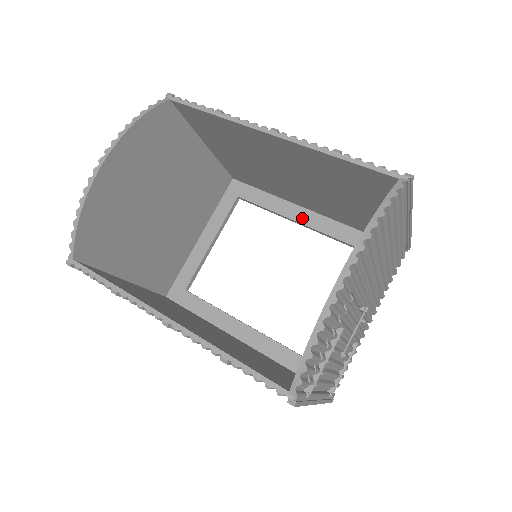
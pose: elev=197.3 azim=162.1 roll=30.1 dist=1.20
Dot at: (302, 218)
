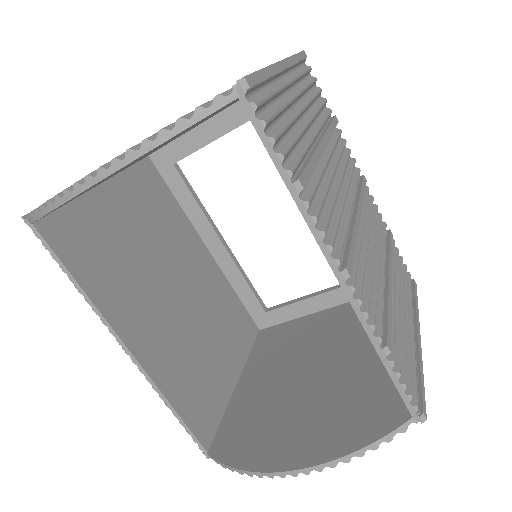
Dot at: occluded
